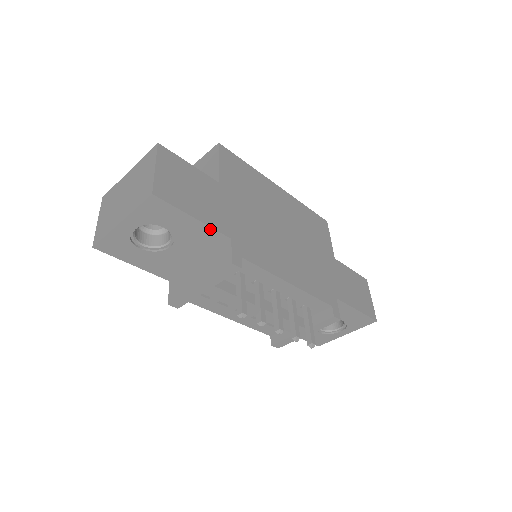
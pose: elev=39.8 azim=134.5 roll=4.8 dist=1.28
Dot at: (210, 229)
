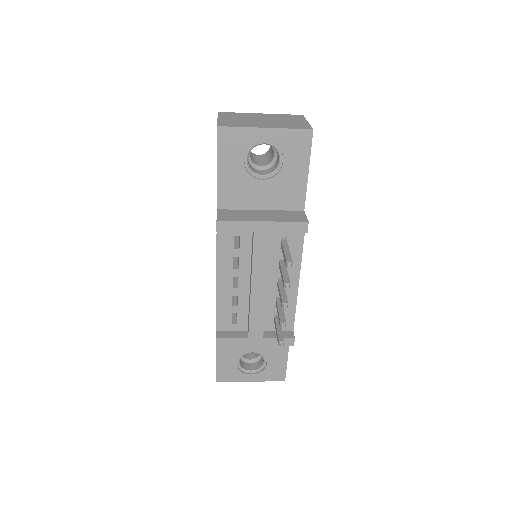
Dot at: (304, 190)
